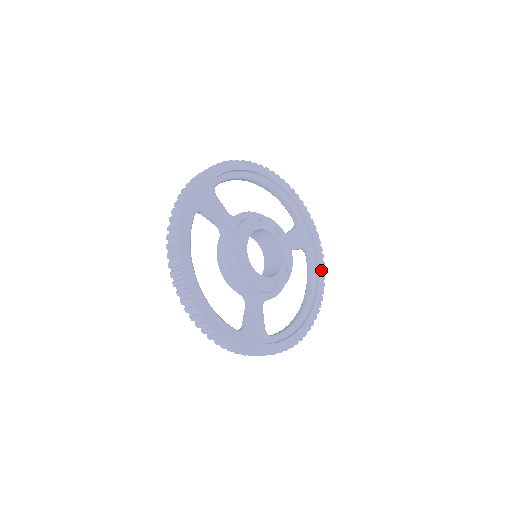
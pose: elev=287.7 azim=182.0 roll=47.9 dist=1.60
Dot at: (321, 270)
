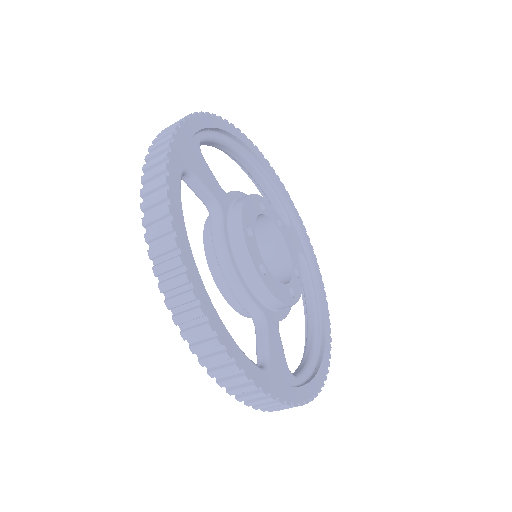
Dot at: (321, 284)
